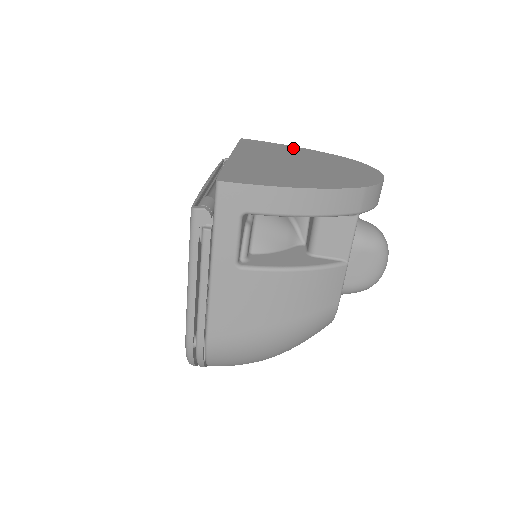
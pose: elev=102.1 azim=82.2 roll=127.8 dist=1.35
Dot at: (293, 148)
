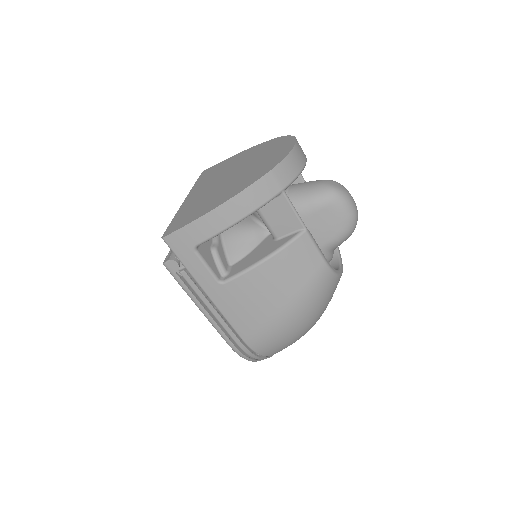
Dot at: (237, 156)
